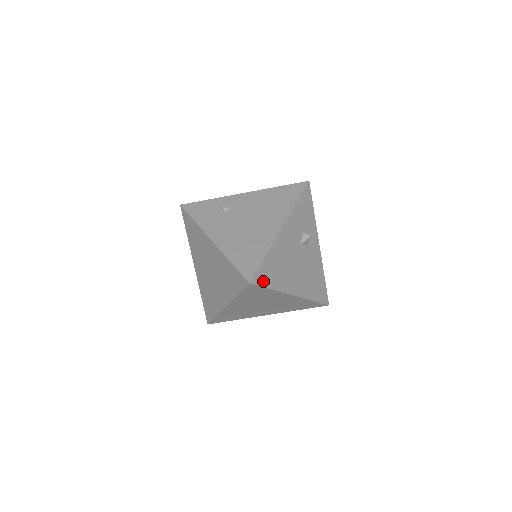
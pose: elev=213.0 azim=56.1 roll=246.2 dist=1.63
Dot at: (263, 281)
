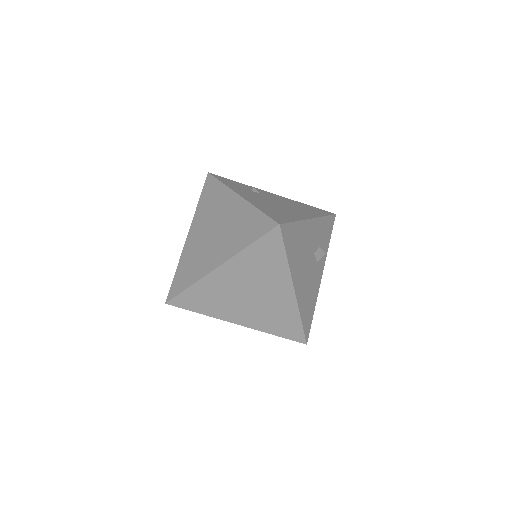
Dot at: (286, 239)
